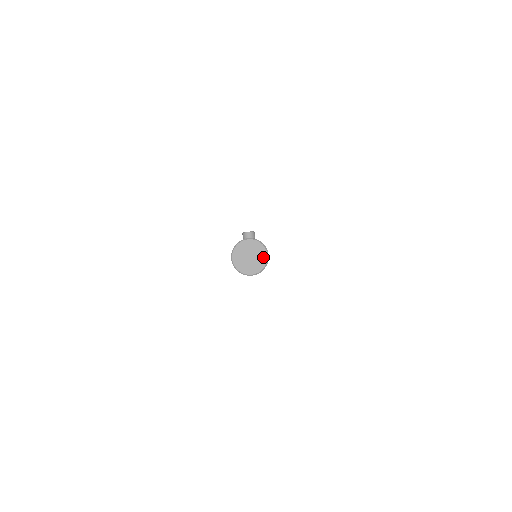
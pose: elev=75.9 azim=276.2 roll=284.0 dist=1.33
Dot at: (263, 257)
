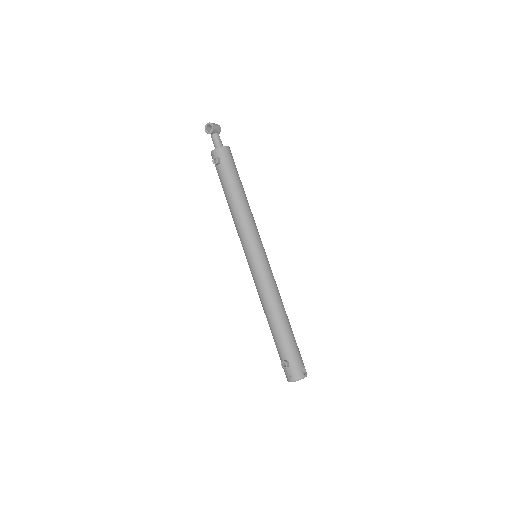
Dot at: (304, 377)
